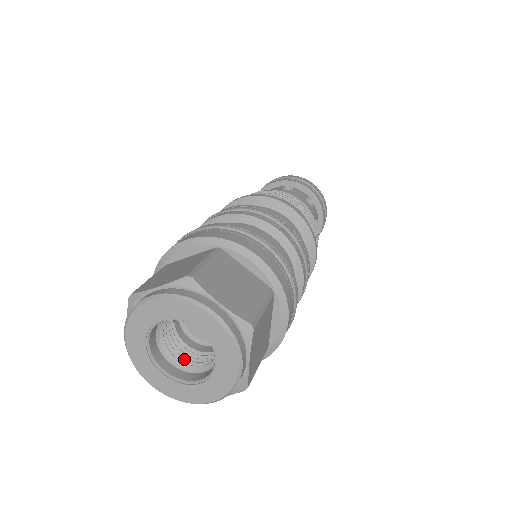
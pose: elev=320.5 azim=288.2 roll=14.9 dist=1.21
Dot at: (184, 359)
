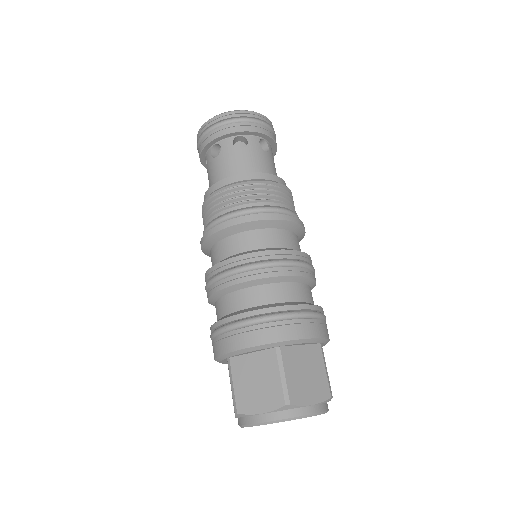
Dot at: occluded
